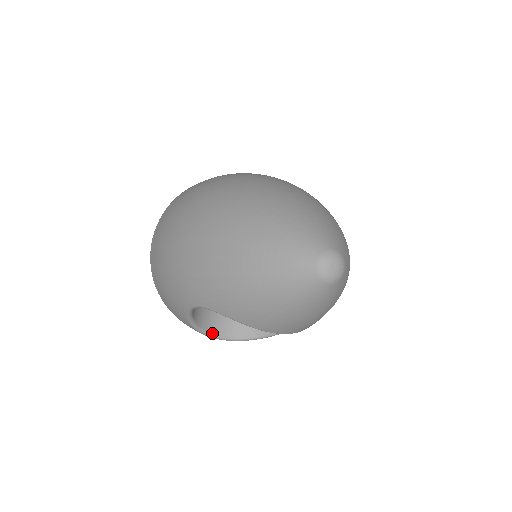
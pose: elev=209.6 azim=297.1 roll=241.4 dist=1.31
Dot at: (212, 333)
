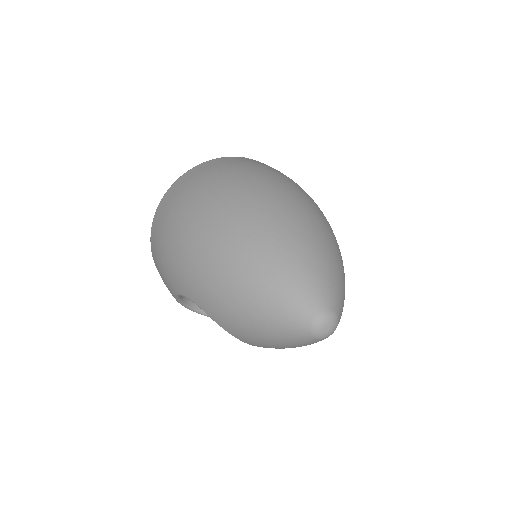
Dot at: (194, 308)
